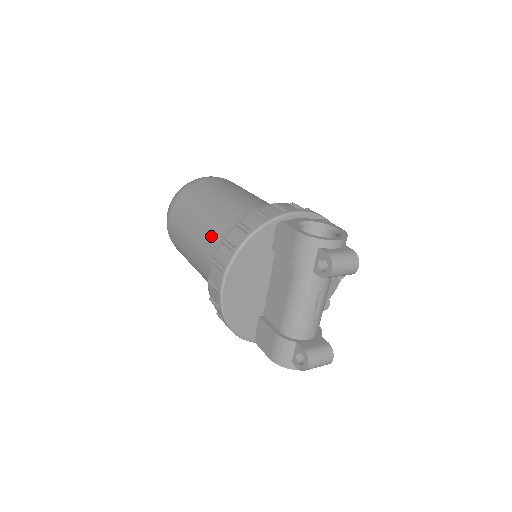
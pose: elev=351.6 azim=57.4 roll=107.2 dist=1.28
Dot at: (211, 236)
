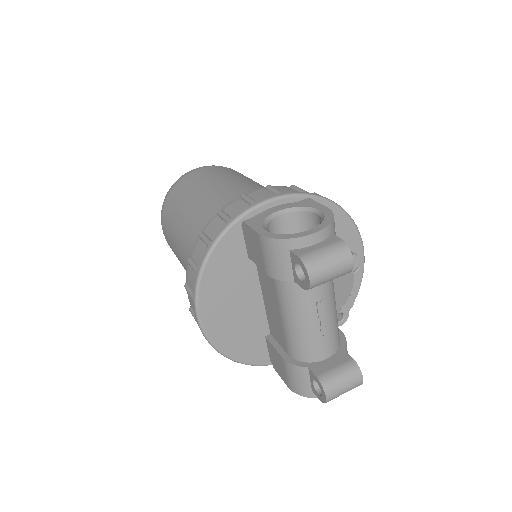
Dot at: (189, 250)
